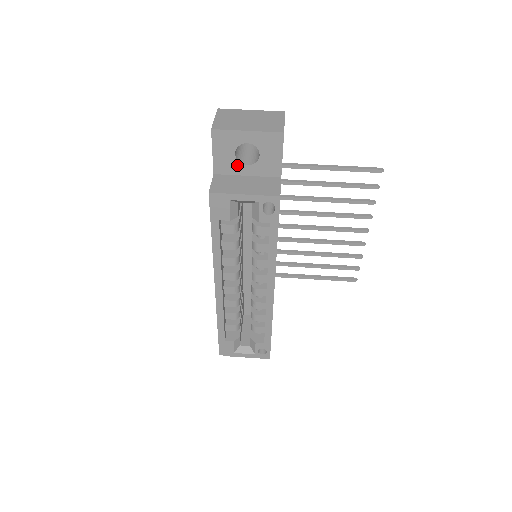
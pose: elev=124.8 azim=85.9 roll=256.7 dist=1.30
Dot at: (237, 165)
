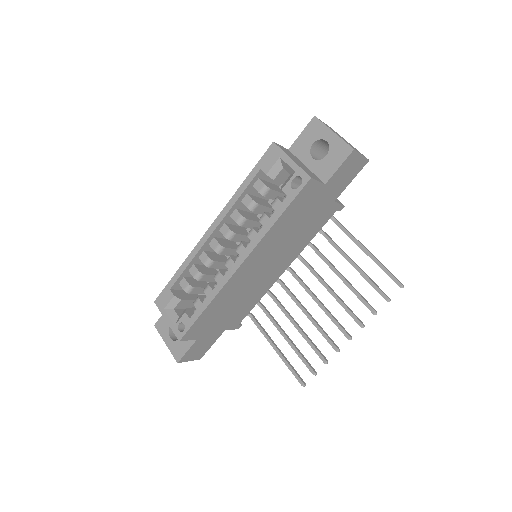
Dot at: (307, 153)
